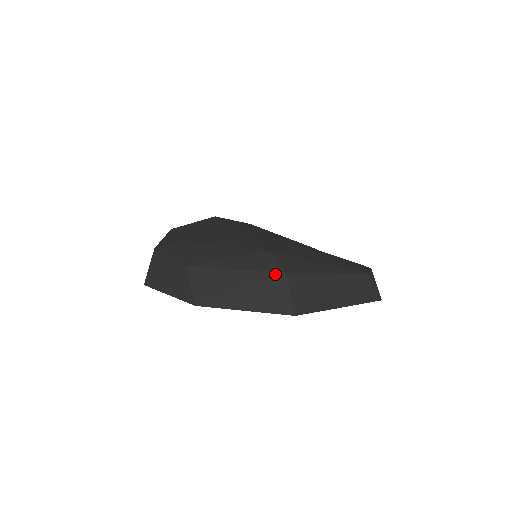
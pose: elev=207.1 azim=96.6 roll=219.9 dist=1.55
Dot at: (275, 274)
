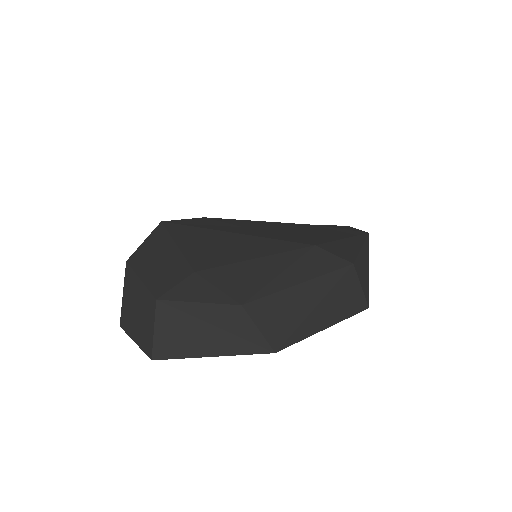
Dot at: (344, 270)
